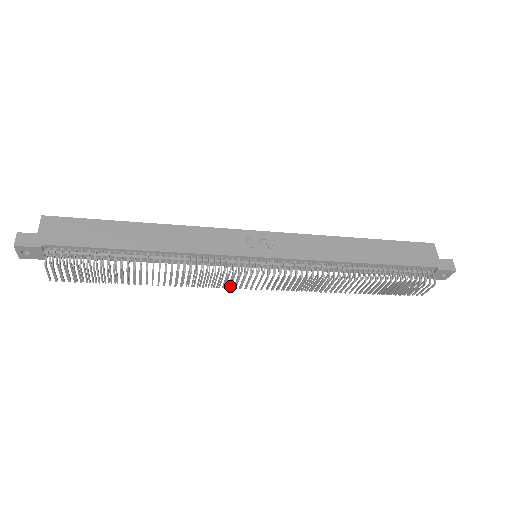
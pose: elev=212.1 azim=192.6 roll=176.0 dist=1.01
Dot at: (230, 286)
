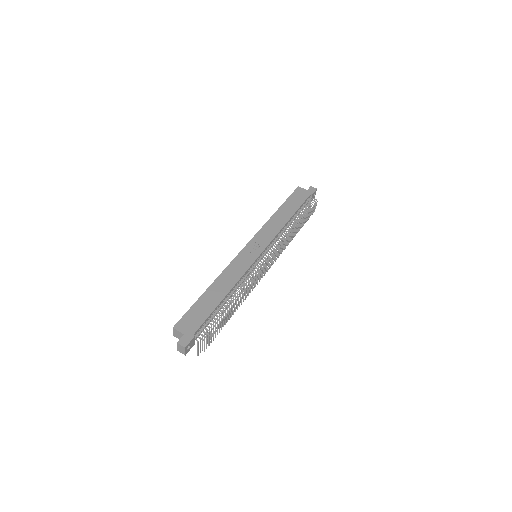
Dot at: occluded
